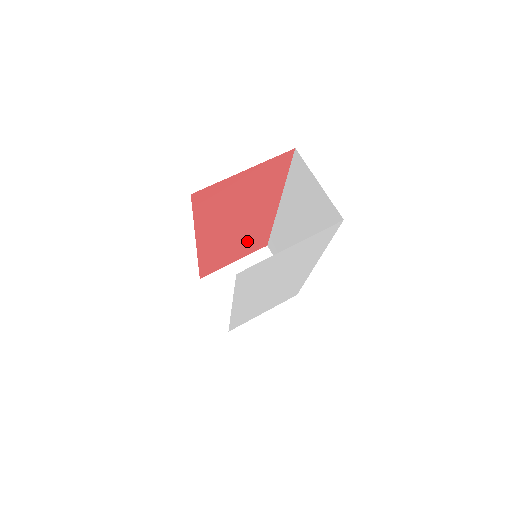
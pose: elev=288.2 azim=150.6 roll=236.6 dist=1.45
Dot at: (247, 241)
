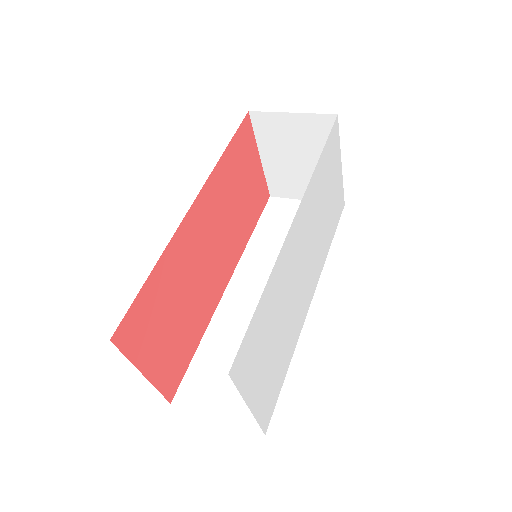
Dot at: (185, 321)
